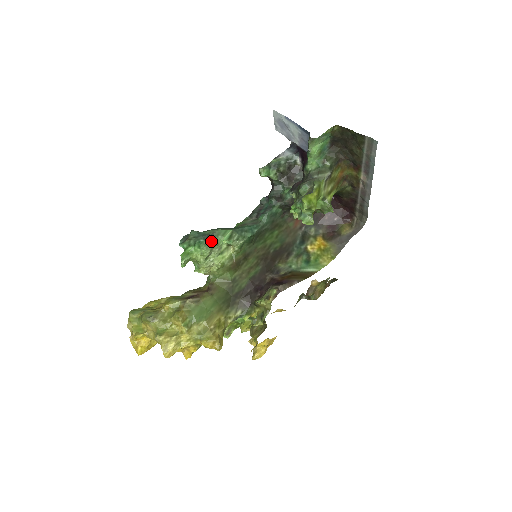
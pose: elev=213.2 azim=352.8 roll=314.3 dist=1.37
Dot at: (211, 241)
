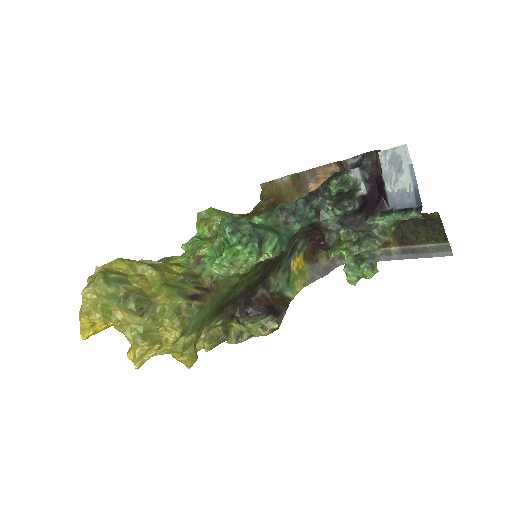
Dot at: (261, 248)
